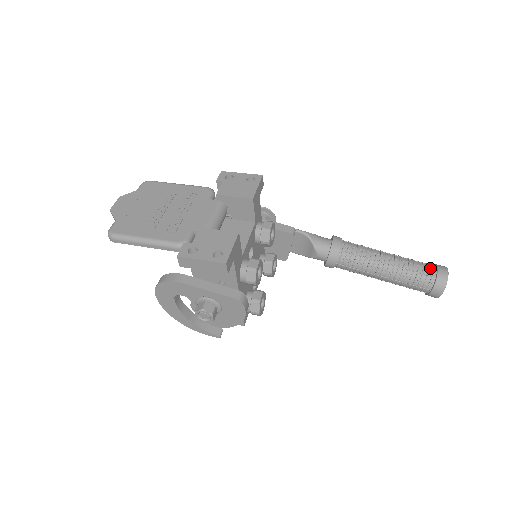
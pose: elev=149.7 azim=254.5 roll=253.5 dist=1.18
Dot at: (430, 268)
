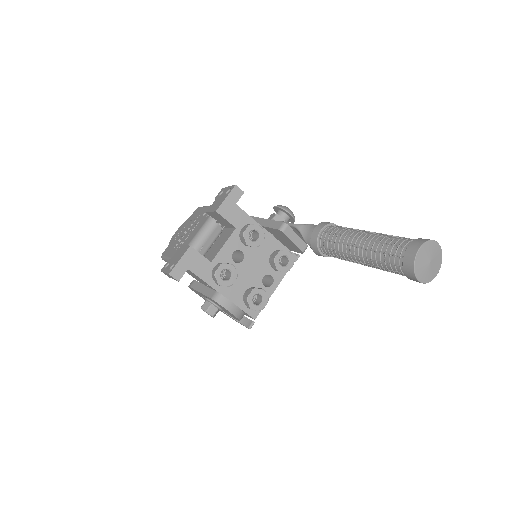
Dot at: (402, 246)
